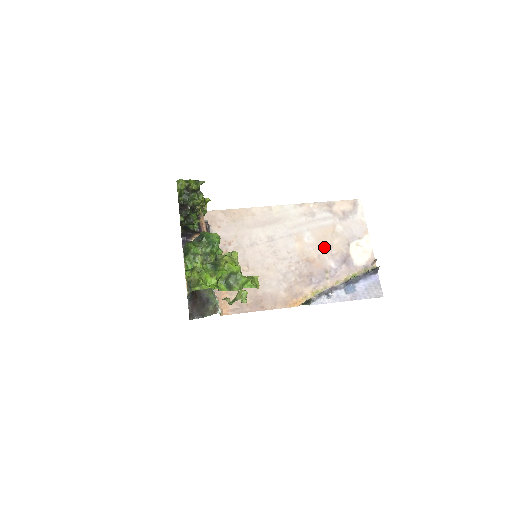
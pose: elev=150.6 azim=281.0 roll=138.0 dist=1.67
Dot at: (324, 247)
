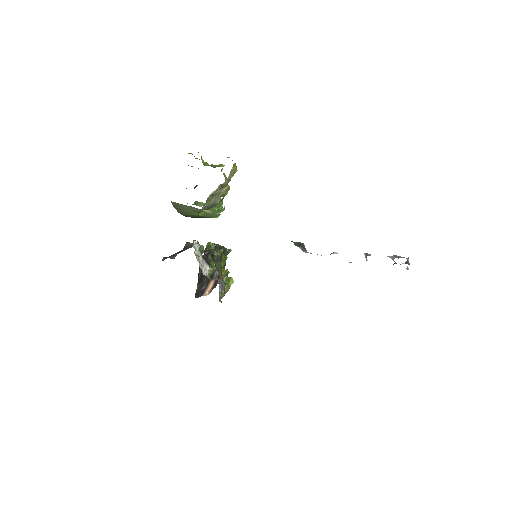
Dot at: occluded
